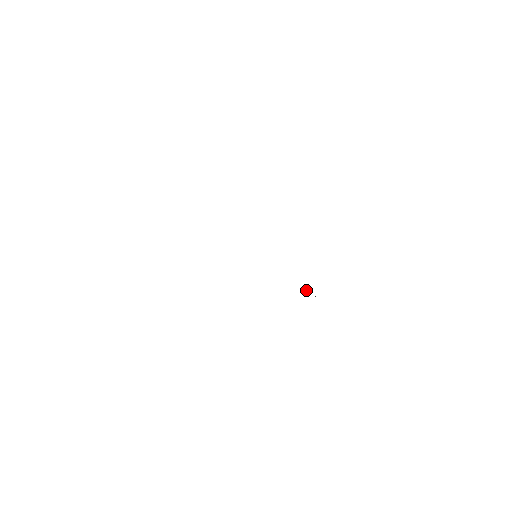
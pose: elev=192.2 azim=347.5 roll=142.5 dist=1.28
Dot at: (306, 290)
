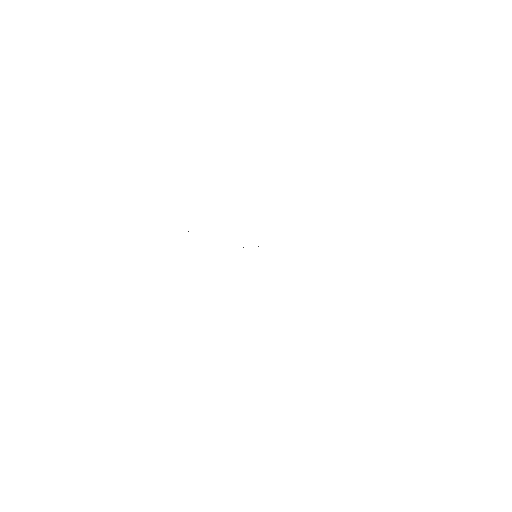
Dot at: occluded
